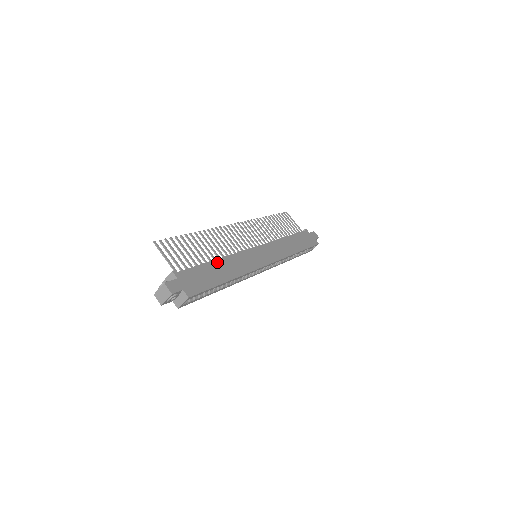
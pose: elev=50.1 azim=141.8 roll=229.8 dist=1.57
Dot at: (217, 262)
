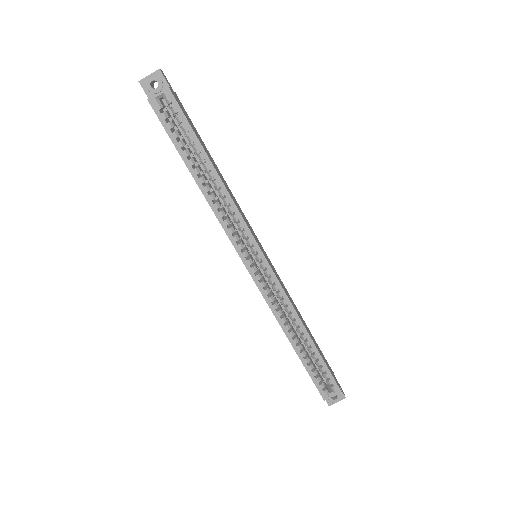
Dot at: (216, 166)
